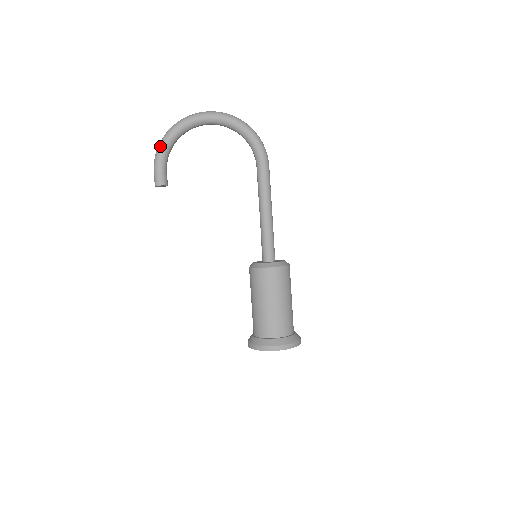
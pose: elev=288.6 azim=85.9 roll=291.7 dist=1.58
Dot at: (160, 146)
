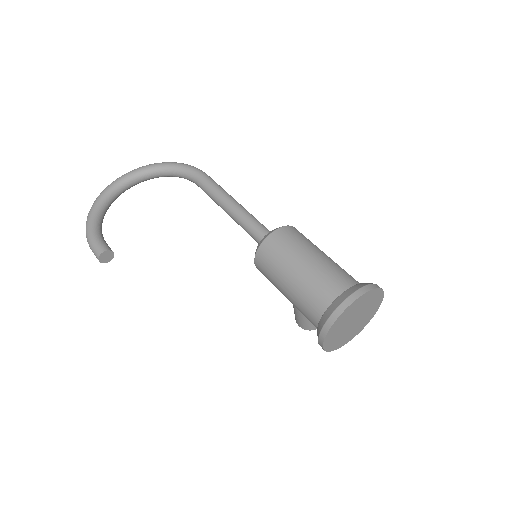
Dot at: (87, 224)
